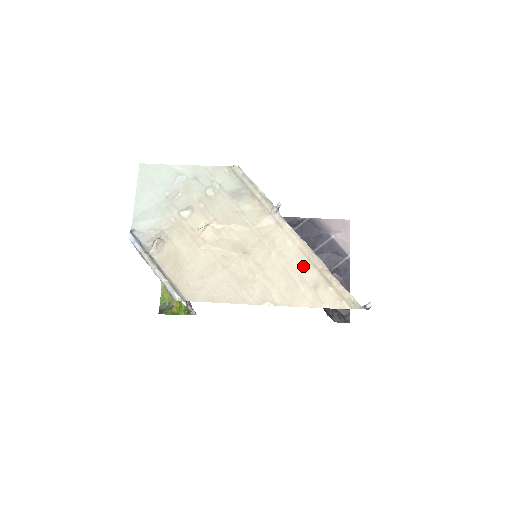
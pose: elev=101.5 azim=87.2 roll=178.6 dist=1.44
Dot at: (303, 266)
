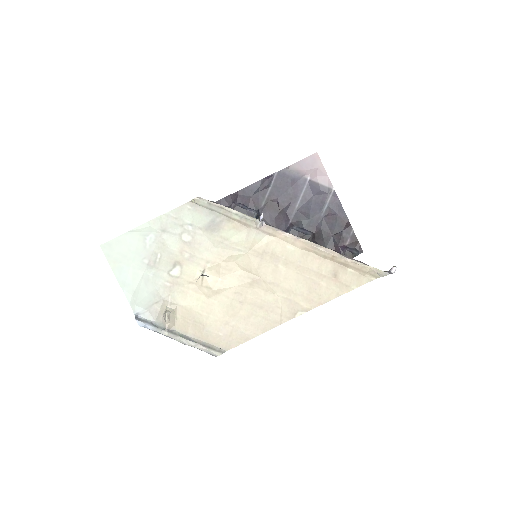
Dot at: (314, 262)
